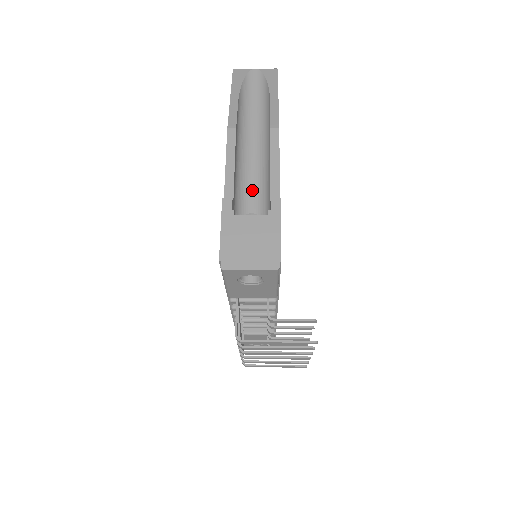
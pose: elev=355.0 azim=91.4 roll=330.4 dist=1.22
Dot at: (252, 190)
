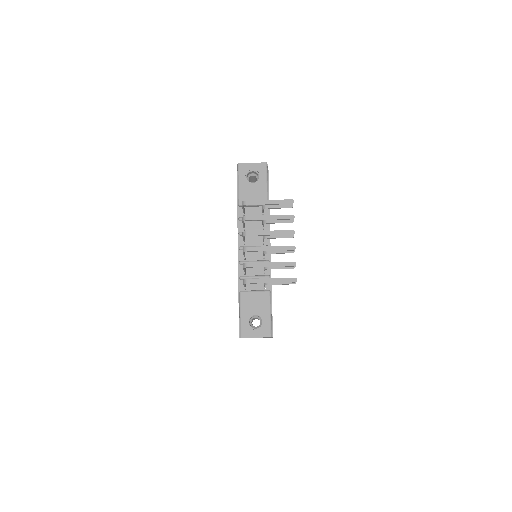
Dot at: occluded
